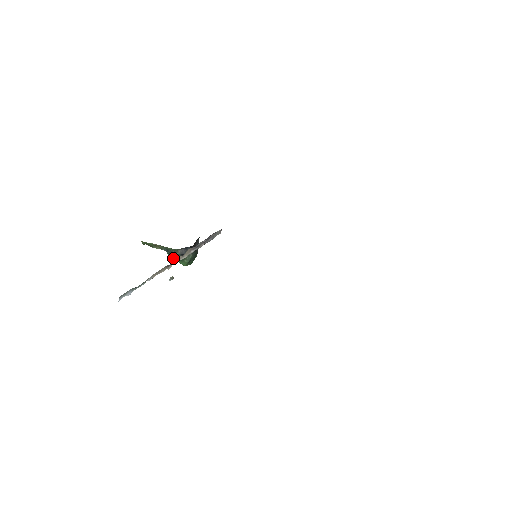
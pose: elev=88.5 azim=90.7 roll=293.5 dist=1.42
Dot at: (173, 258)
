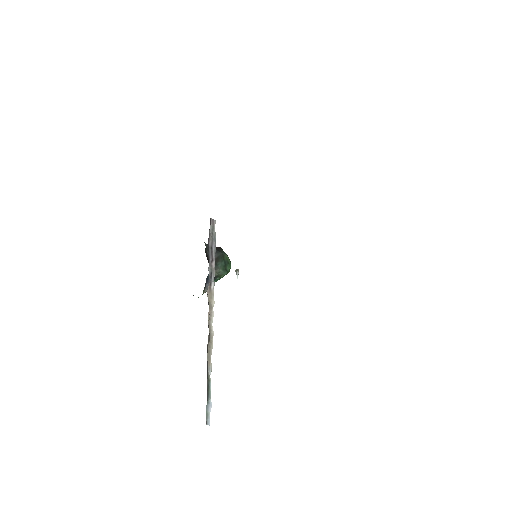
Dot at: occluded
